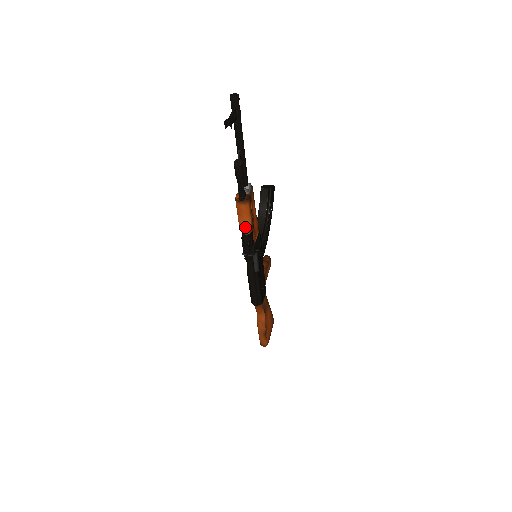
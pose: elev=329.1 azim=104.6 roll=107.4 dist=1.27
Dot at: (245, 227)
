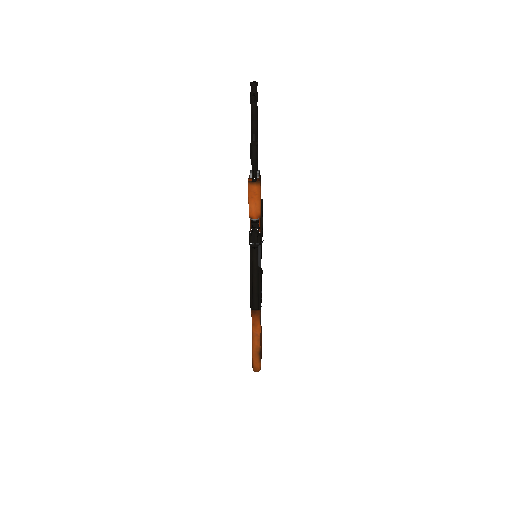
Dot at: (255, 211)
